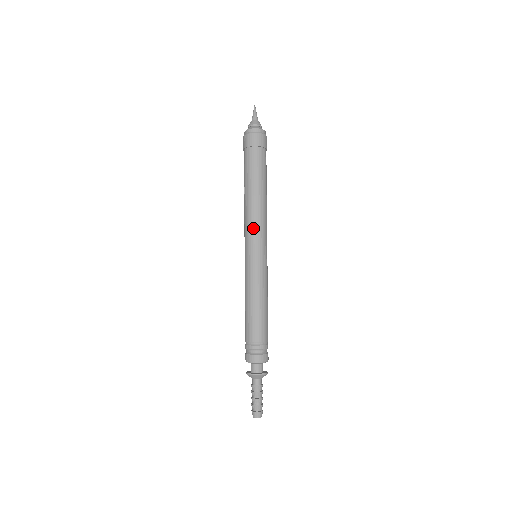
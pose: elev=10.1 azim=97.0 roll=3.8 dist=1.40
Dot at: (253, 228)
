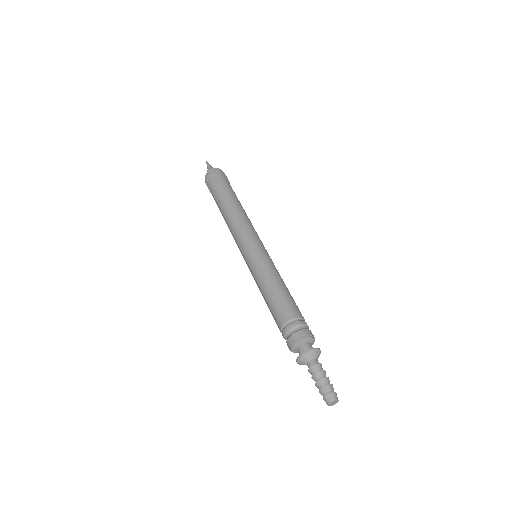
Dot at: (250, 229)
